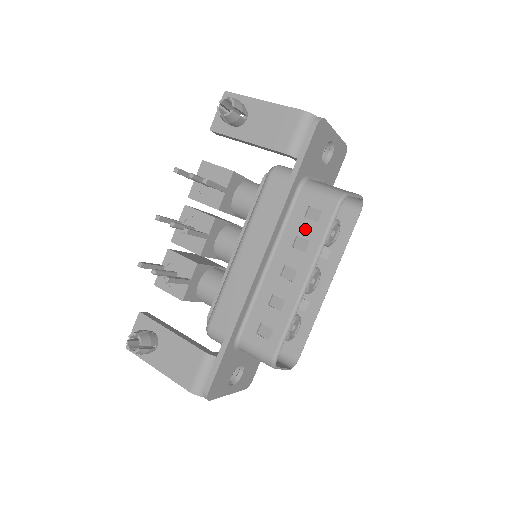
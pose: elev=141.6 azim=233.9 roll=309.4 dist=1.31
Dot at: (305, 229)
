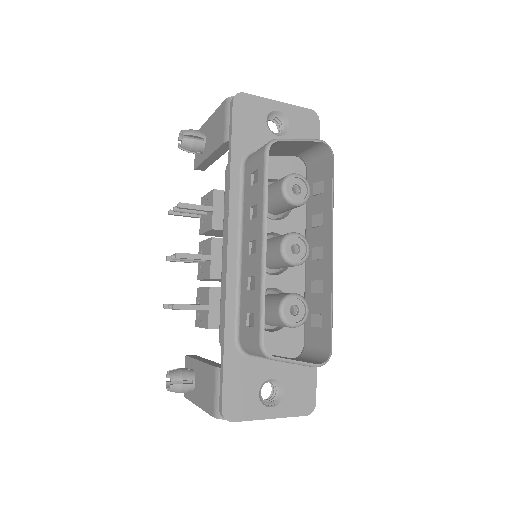
Dot at: (253, 196)
